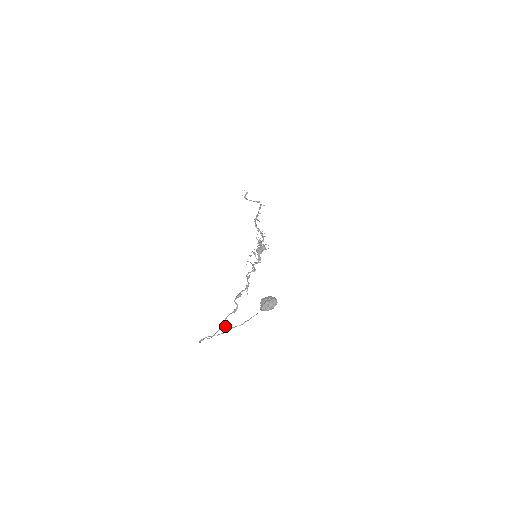
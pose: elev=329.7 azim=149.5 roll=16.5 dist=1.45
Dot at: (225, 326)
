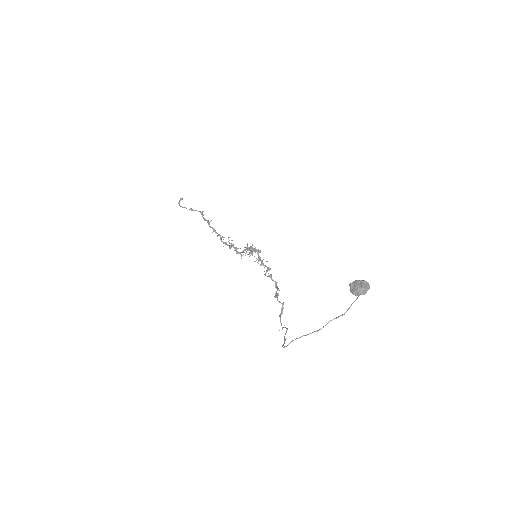
Dot at: (287, 328)
